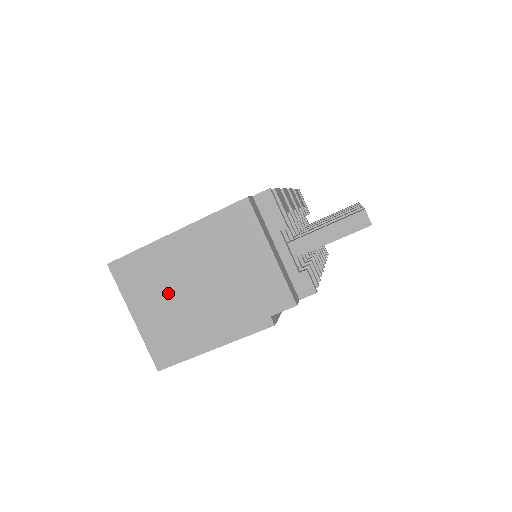
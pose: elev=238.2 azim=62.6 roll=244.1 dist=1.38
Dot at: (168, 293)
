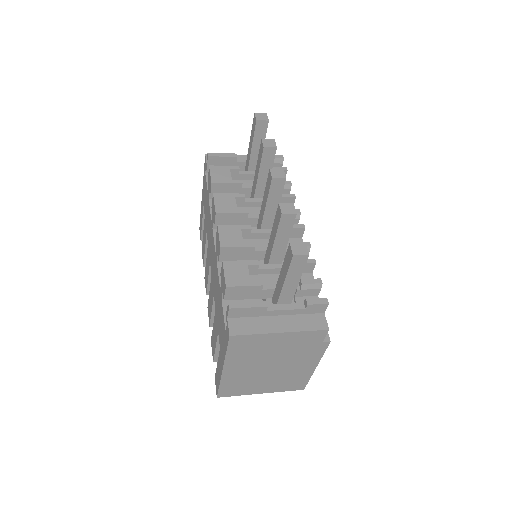
Dot at: (261, 379)
